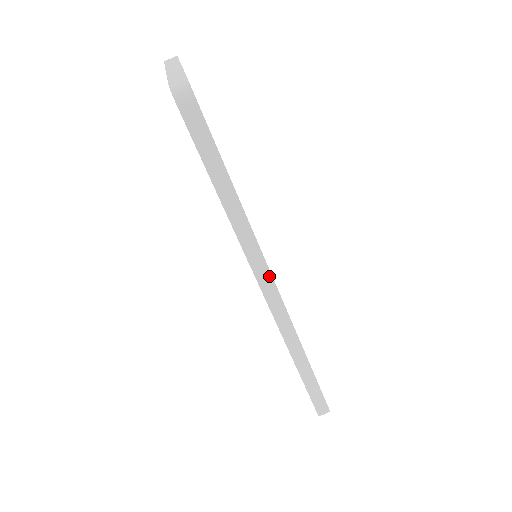
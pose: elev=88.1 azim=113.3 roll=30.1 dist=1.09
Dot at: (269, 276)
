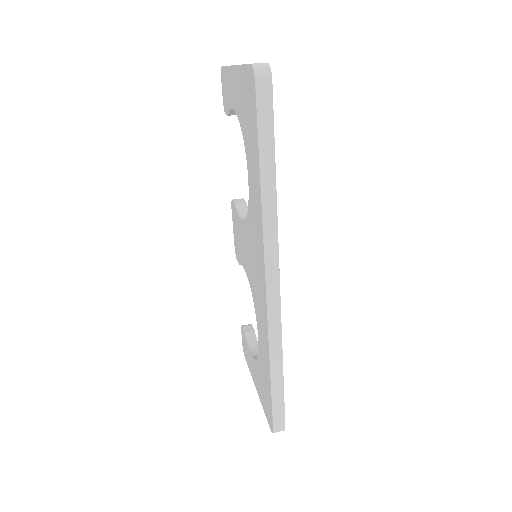
Dot at: (277, 264)
